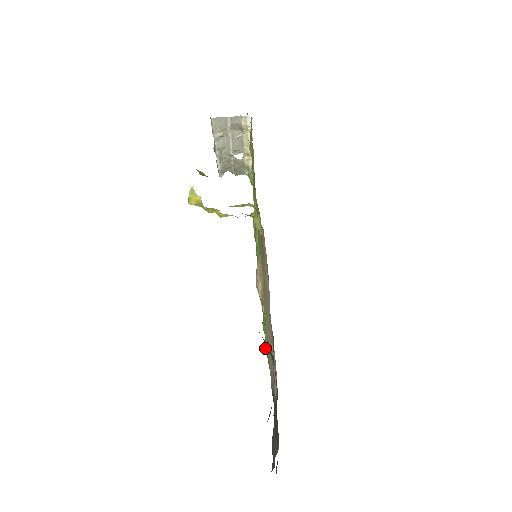
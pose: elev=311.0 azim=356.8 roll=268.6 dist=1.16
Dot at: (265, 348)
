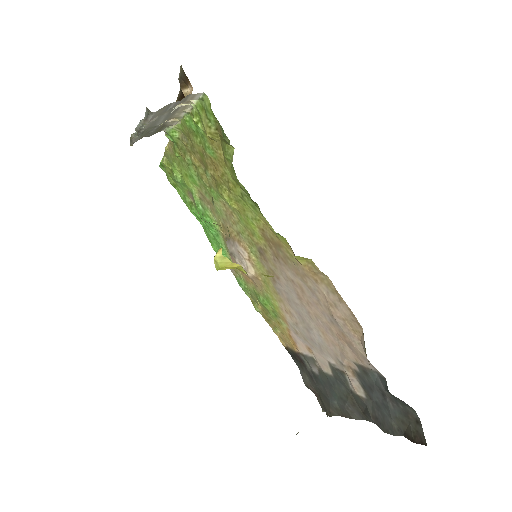
Dot at: (258, 310)
